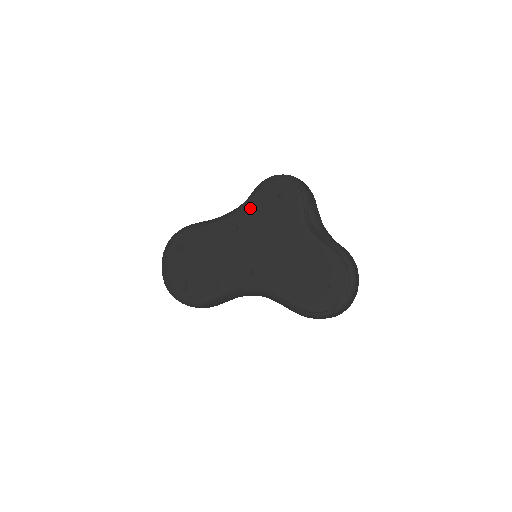
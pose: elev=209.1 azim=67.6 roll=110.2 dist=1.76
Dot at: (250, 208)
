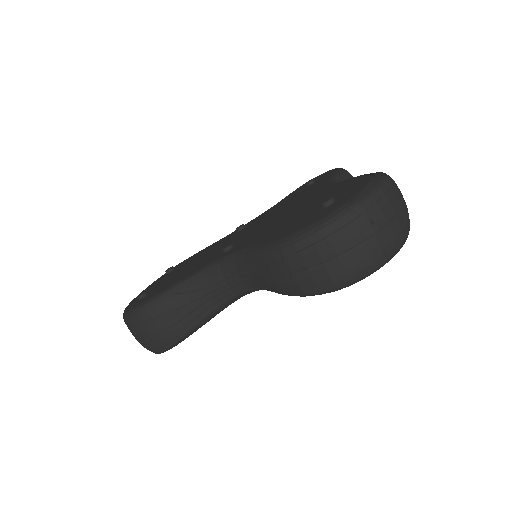
Dot at: (269, 209)
